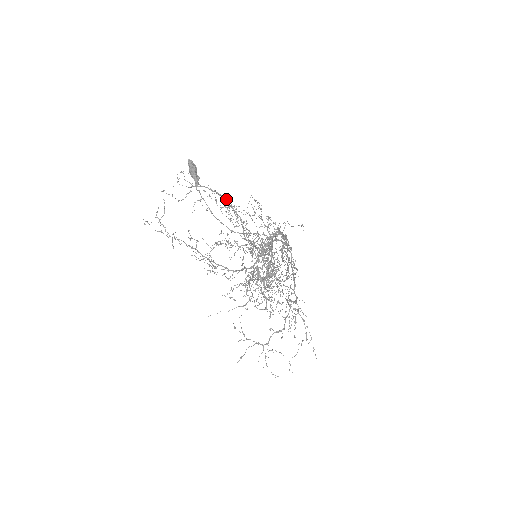
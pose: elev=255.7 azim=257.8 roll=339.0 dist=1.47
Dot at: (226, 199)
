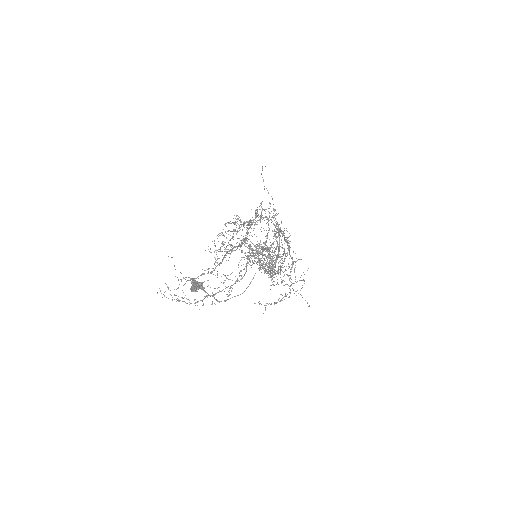
Dot at: (223, 258)
